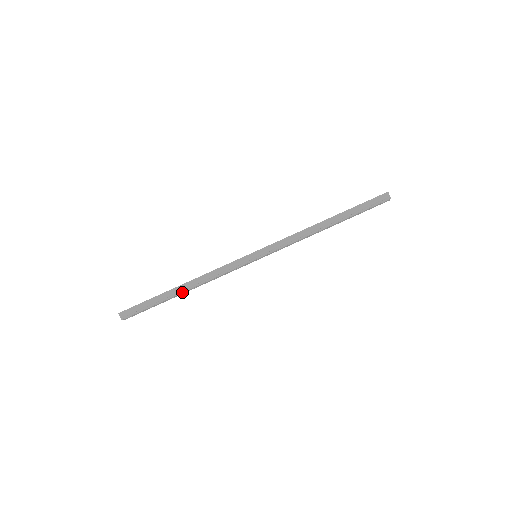
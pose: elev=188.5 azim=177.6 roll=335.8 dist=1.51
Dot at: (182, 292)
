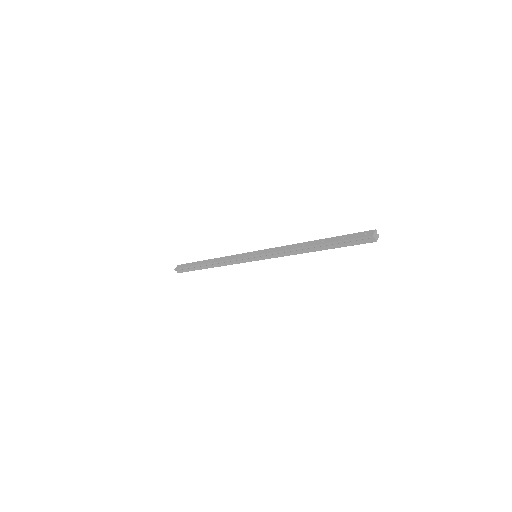
Dot at: occluded
